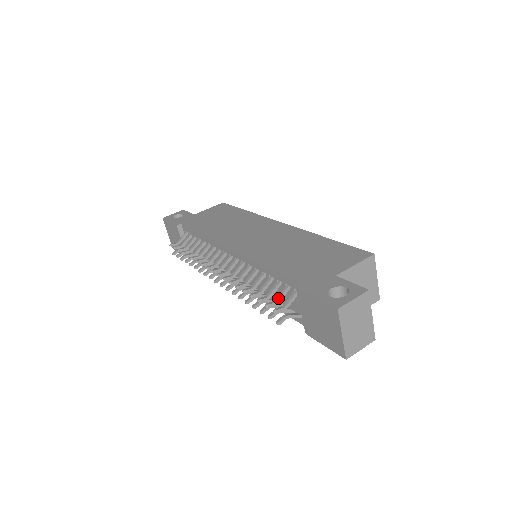
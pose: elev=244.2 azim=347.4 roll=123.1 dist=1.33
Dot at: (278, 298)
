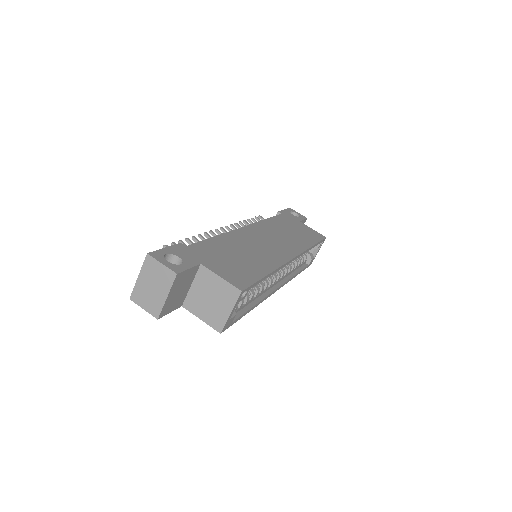
Dot at: occluded
